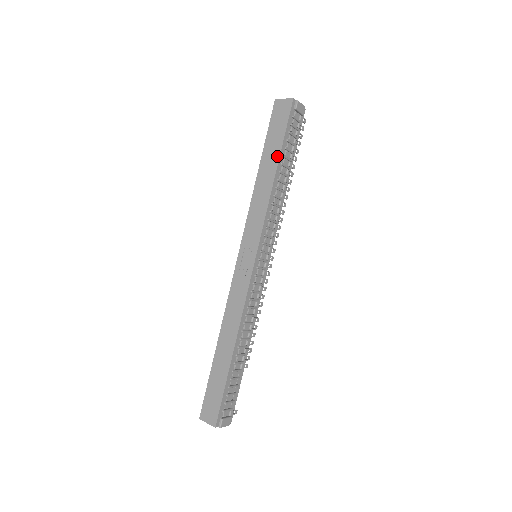
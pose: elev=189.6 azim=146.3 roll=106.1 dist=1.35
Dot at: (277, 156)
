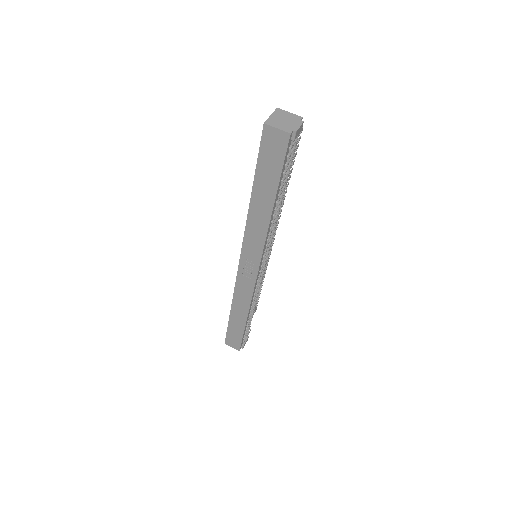
Dot at: (273, 192)
